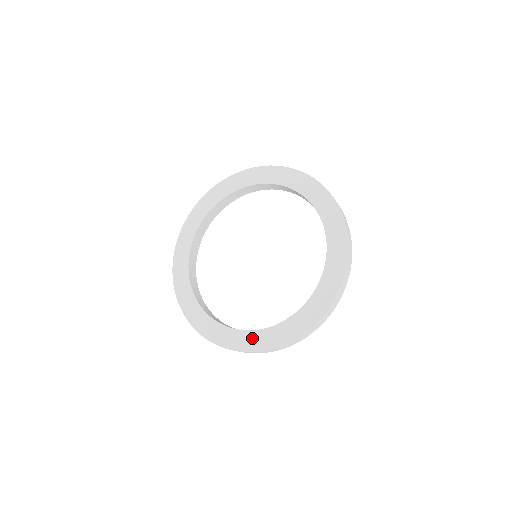
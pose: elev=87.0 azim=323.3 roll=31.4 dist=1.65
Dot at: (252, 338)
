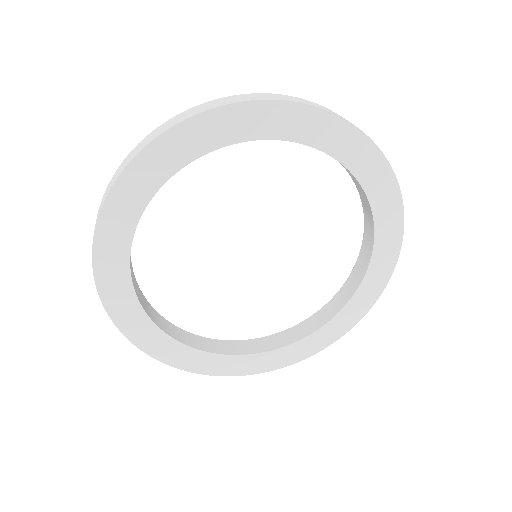
Dot at: (259, 361)
